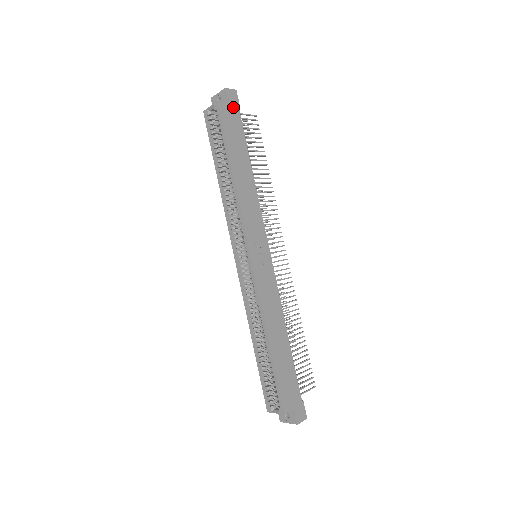
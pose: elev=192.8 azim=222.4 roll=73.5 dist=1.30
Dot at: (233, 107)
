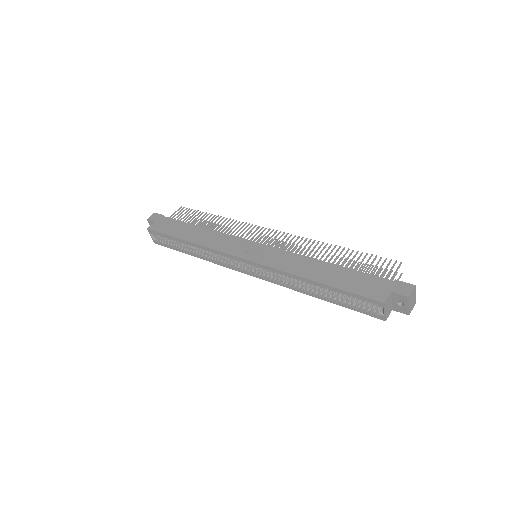
Dot at: (159, 220)
